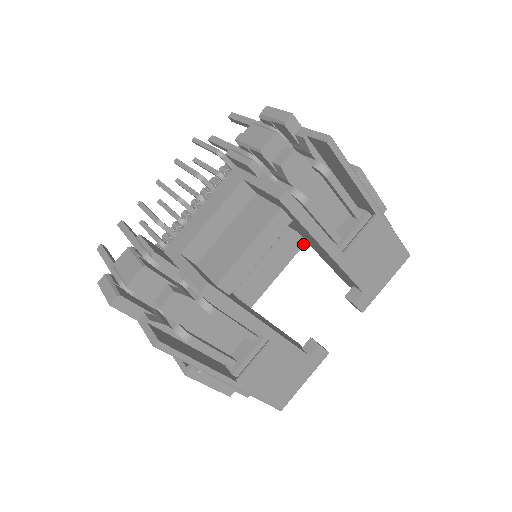
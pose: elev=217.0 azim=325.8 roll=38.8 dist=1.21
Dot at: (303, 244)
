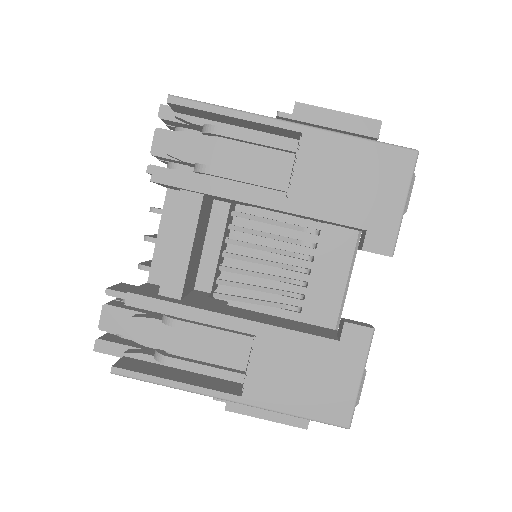
Dot at: occluded
